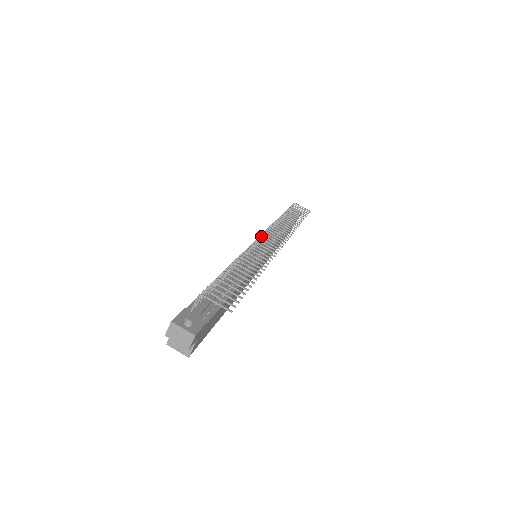
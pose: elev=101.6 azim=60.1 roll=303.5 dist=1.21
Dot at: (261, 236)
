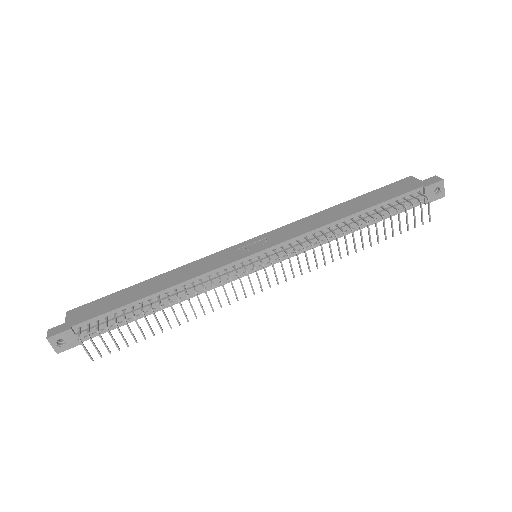
Dot at: (255, 269)
